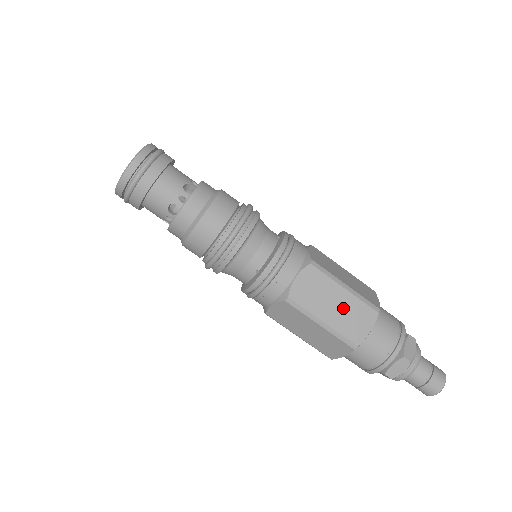
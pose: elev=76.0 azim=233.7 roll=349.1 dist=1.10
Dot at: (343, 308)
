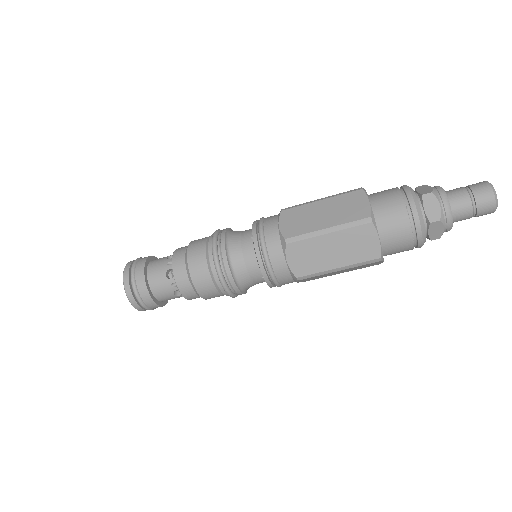
Dot at: (341, 246)
